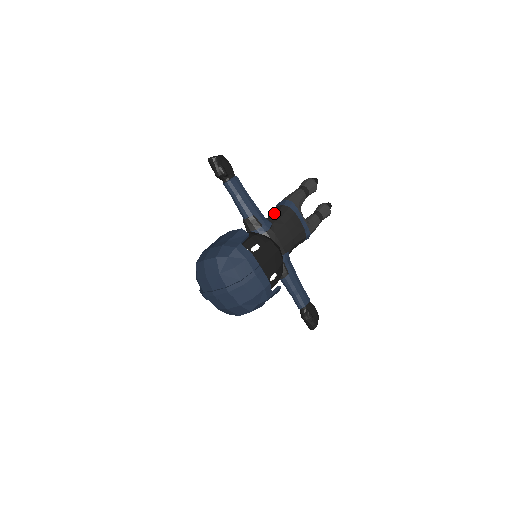
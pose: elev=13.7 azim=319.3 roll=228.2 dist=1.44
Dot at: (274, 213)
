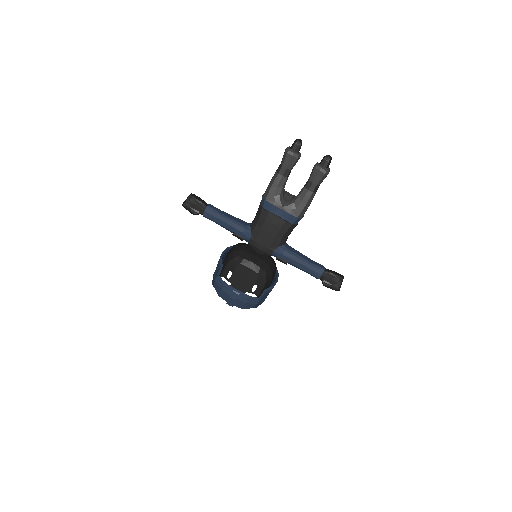
Dot at: (256, 215)
